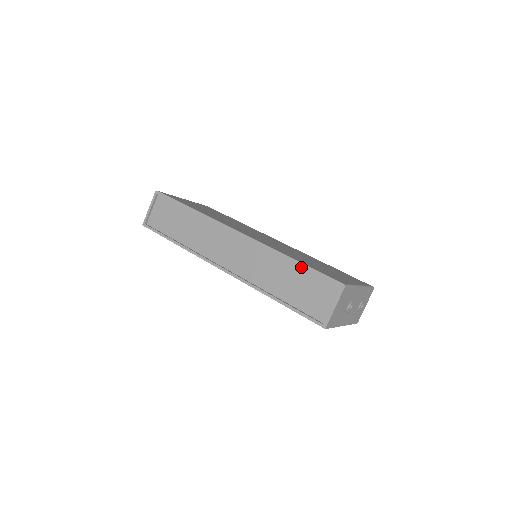
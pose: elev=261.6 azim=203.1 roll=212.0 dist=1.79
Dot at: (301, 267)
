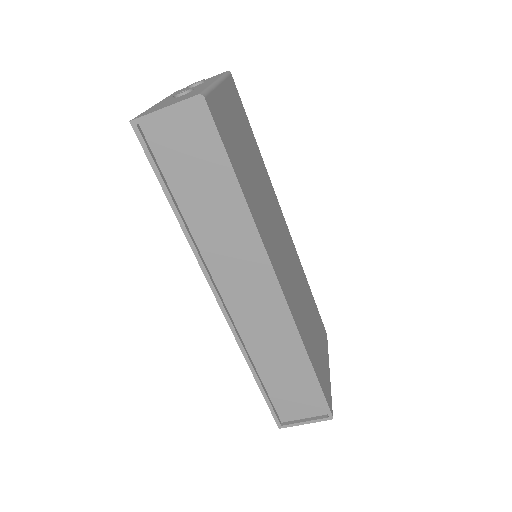
Dot at: (310, 373)
